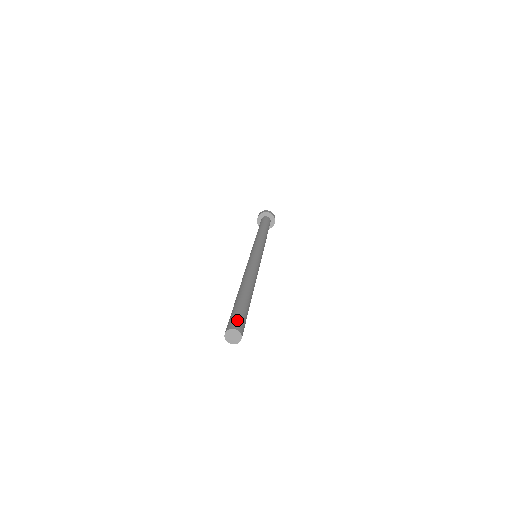
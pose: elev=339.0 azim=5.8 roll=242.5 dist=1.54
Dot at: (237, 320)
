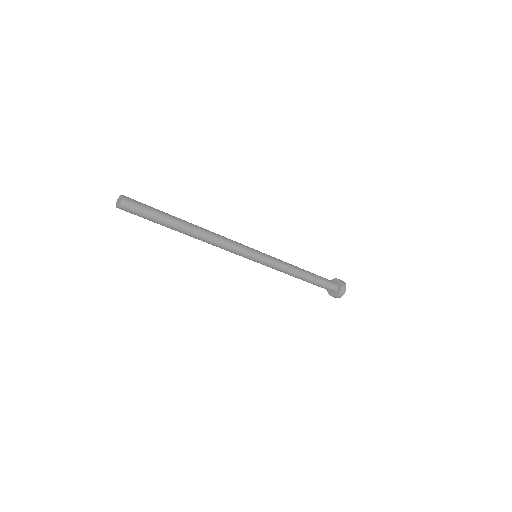
Dot at: (135, 200)
